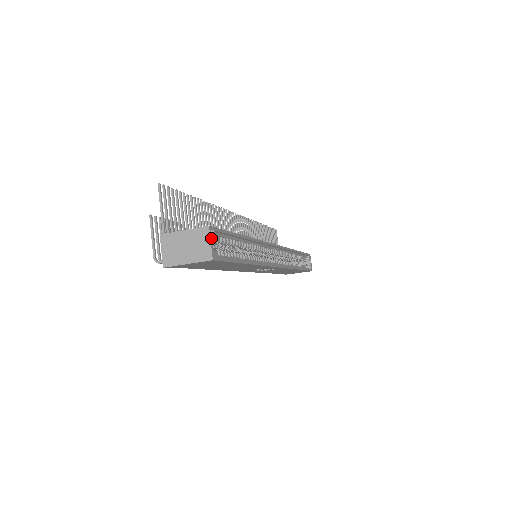
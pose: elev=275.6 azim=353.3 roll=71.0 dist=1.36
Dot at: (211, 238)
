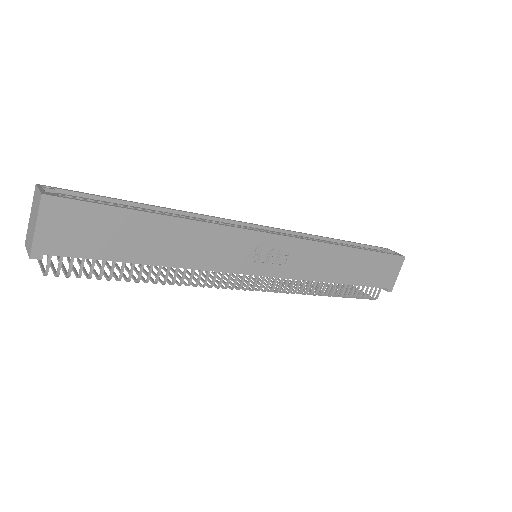
Dot at: (41, 188)
